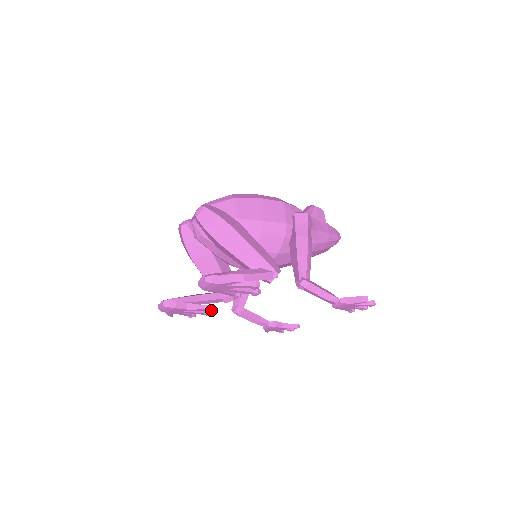
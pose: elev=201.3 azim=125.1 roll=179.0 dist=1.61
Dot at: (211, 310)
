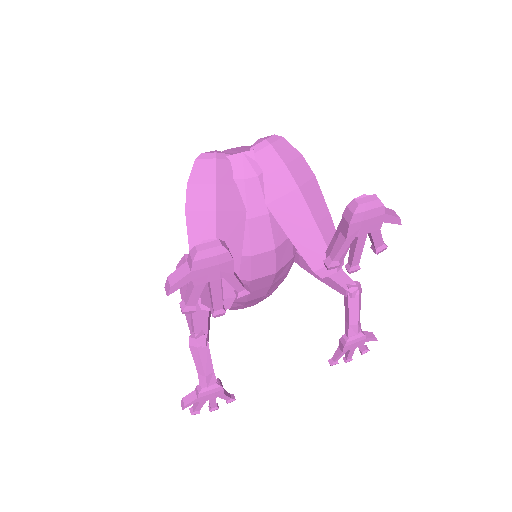
Dot at: (223, 305)
